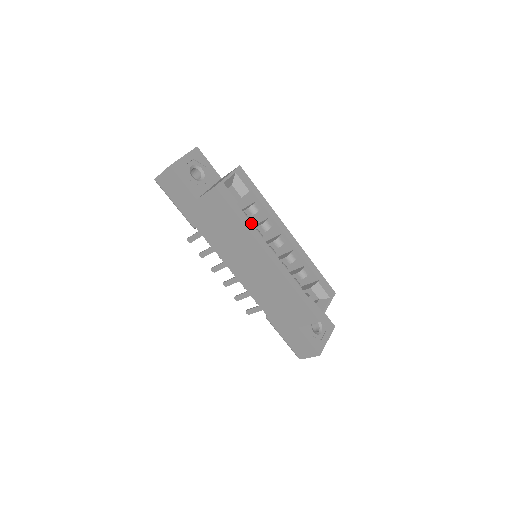
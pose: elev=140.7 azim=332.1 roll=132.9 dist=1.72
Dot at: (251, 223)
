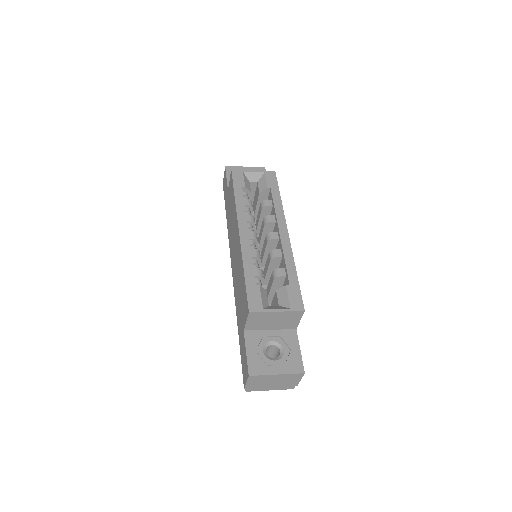
Dot at: (244, 204)
